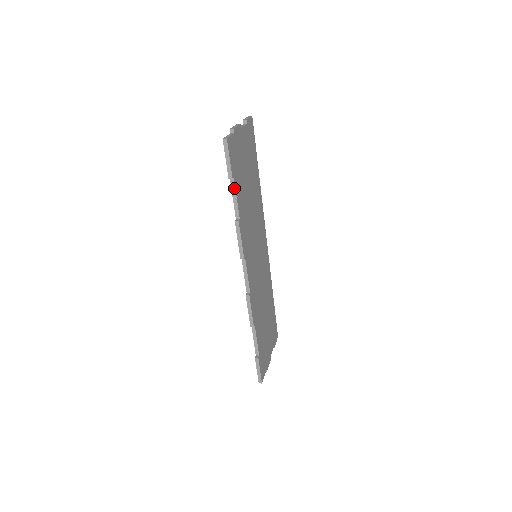
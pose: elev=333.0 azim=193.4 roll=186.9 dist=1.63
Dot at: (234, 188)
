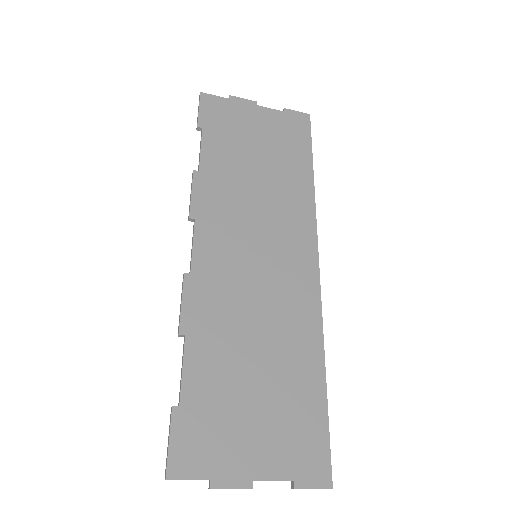
Dot at: (201, 139)
